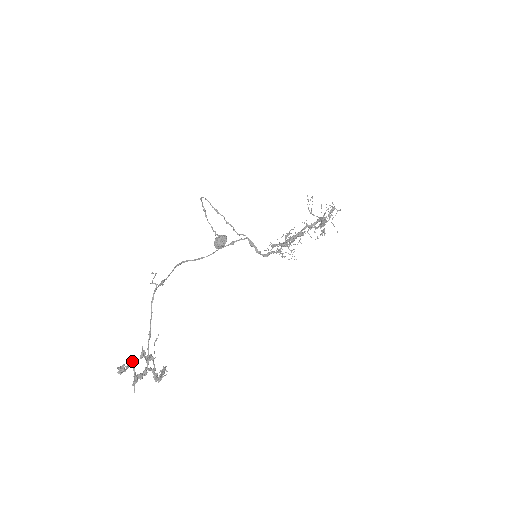
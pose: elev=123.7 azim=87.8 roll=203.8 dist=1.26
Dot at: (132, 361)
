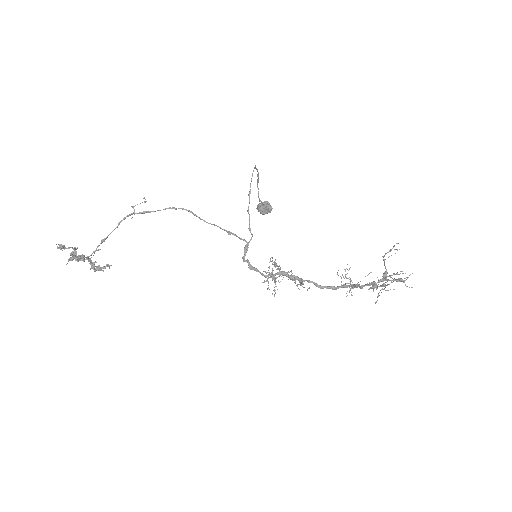
Dot at: (74, 247)
